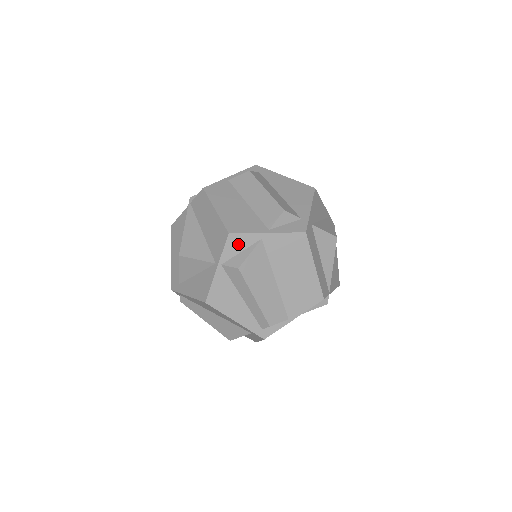
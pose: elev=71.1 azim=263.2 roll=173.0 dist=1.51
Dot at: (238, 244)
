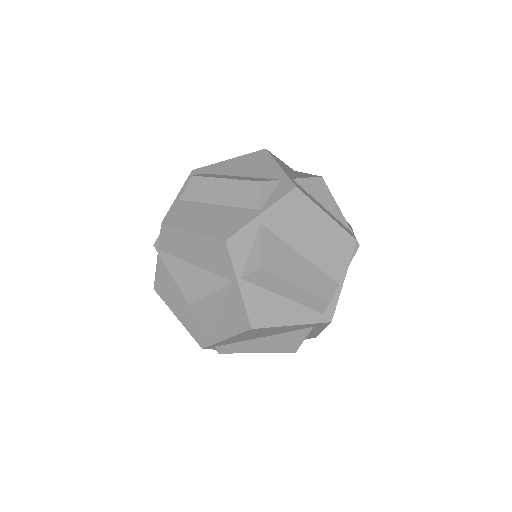
Dot at: (242, 245)
